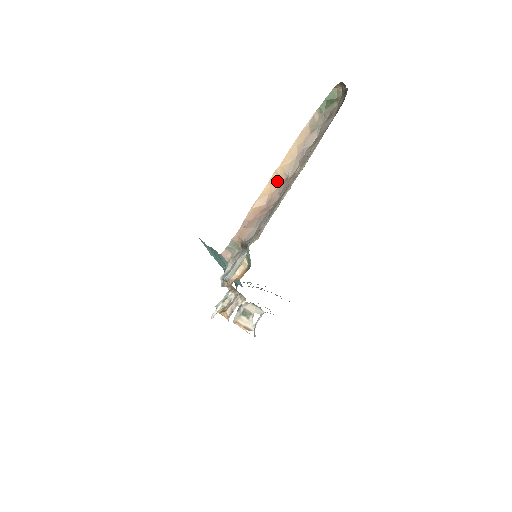
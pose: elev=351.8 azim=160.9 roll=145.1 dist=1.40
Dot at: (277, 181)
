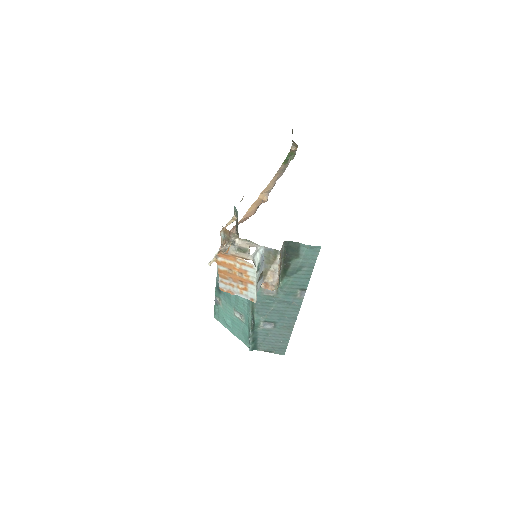
Dot at: (261, 202)
